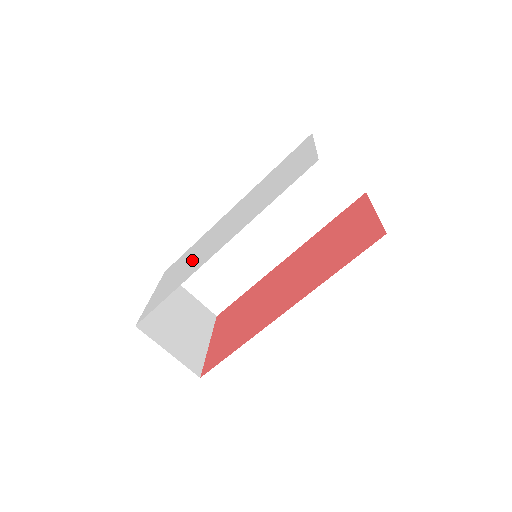
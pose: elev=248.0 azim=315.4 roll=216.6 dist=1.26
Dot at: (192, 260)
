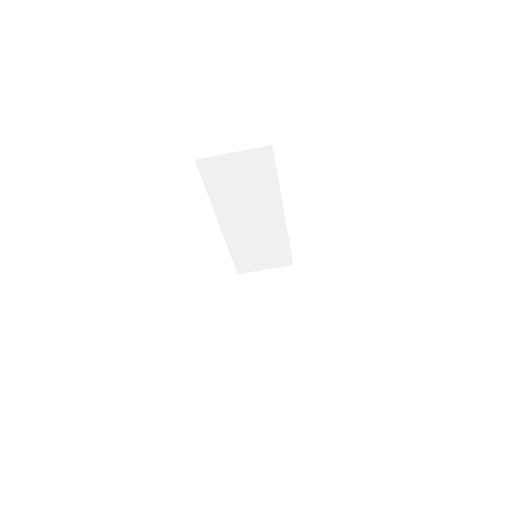
Dot at: occluded
